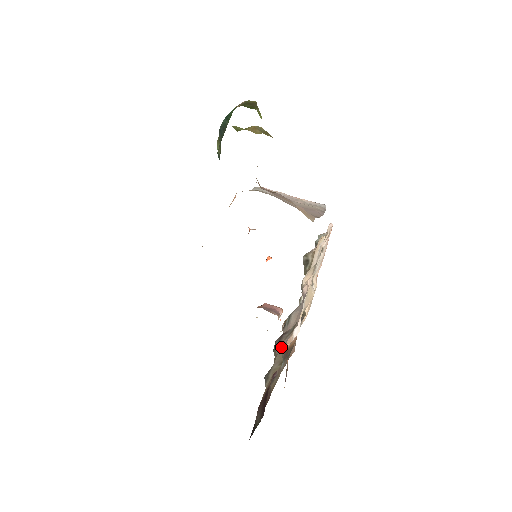
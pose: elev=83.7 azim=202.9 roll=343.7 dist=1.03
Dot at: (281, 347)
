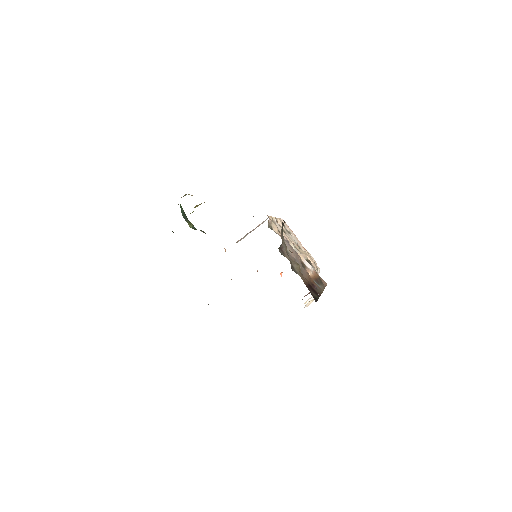
Dot at: (291, 260)
